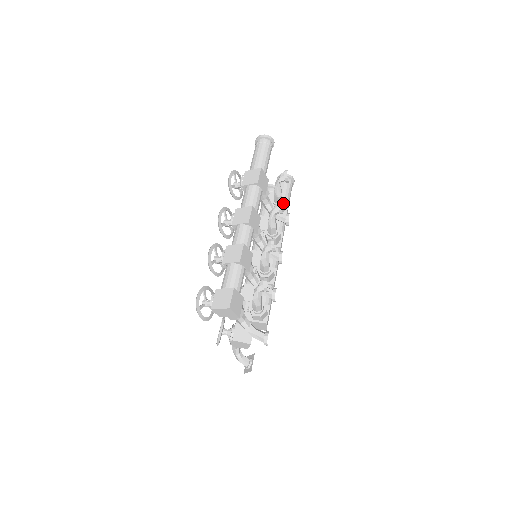
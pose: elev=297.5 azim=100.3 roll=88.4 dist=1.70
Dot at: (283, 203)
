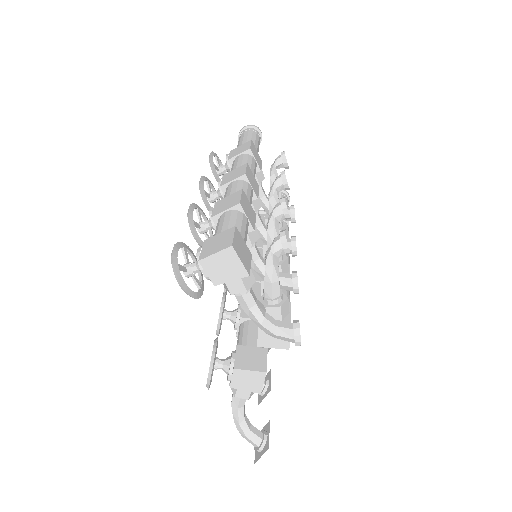
Dot at: occluded
